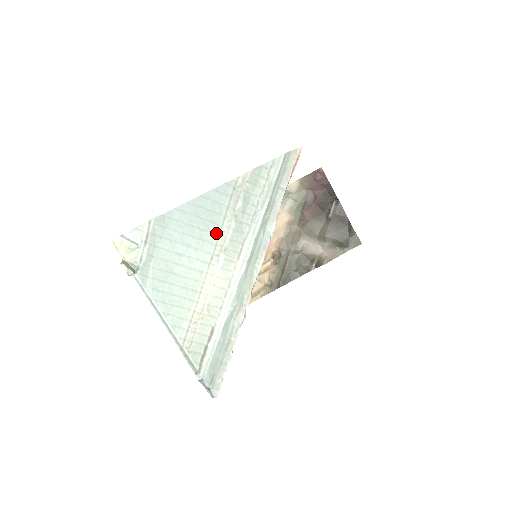
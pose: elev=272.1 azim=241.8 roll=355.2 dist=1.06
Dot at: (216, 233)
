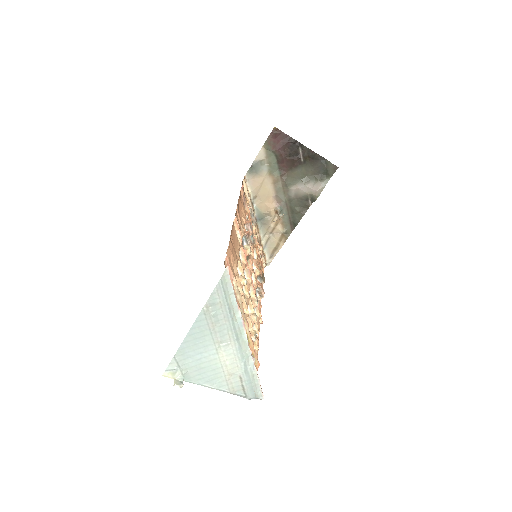
Dot at: (211, 339)
